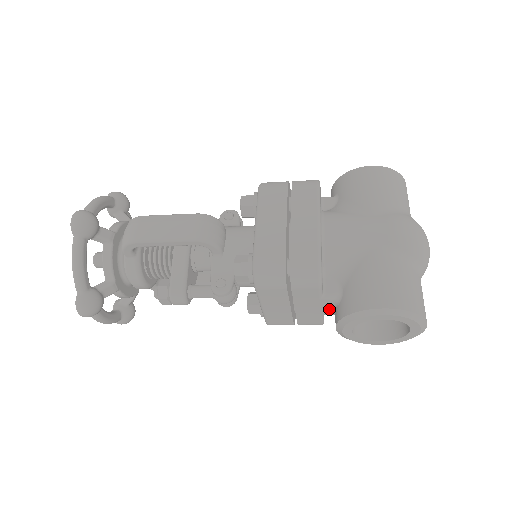
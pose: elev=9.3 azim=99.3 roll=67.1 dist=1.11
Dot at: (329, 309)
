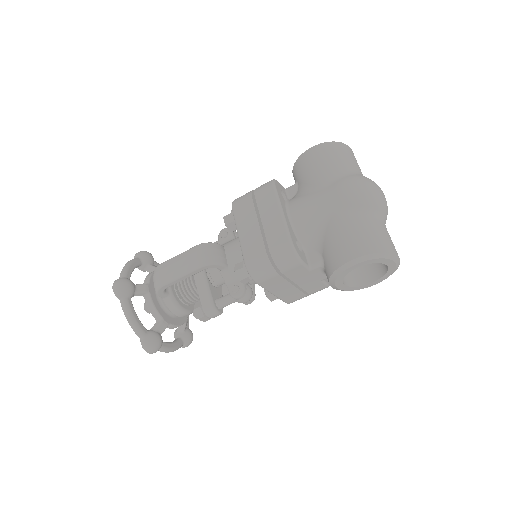
Dot at: (323, 274)
